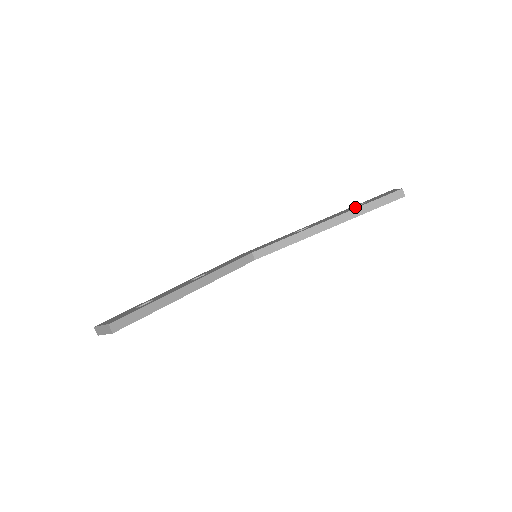
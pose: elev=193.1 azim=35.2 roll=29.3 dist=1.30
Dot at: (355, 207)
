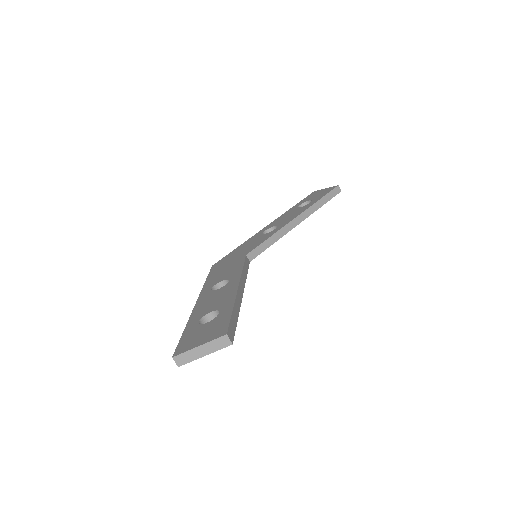
Dot at: (308, 204)
